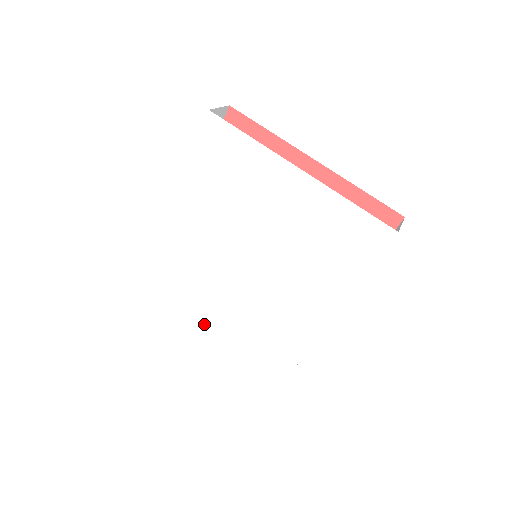
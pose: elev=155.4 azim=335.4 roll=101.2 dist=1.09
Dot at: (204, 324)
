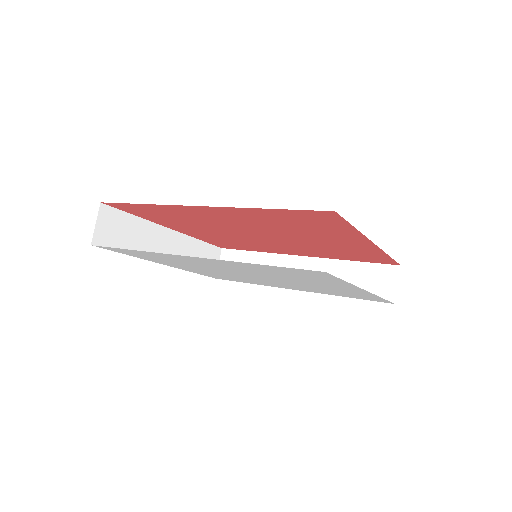
Dot at: (165, 264)
